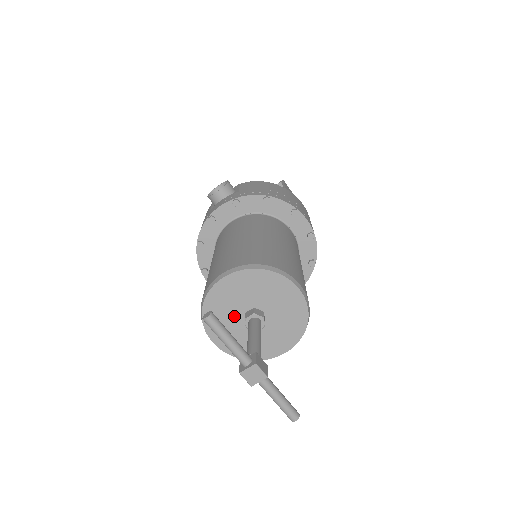
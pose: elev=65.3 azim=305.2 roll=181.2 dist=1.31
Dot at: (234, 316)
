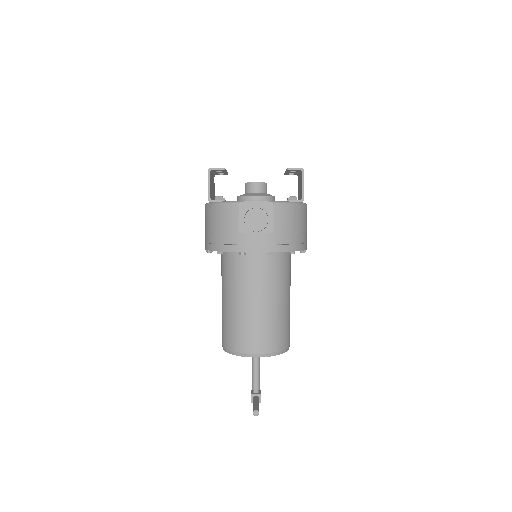
Dot at: occluded
